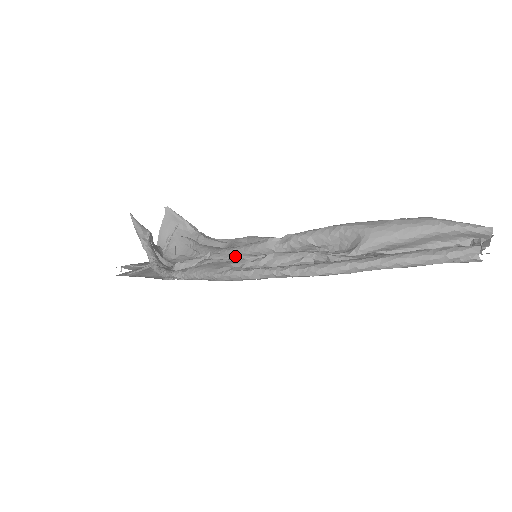
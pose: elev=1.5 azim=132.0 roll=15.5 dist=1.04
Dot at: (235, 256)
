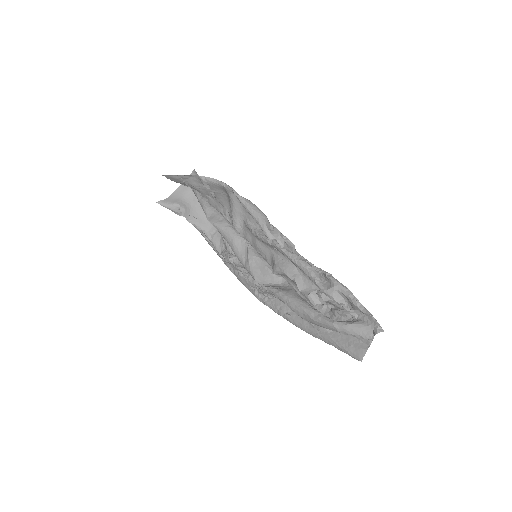
Dot at: occluded
